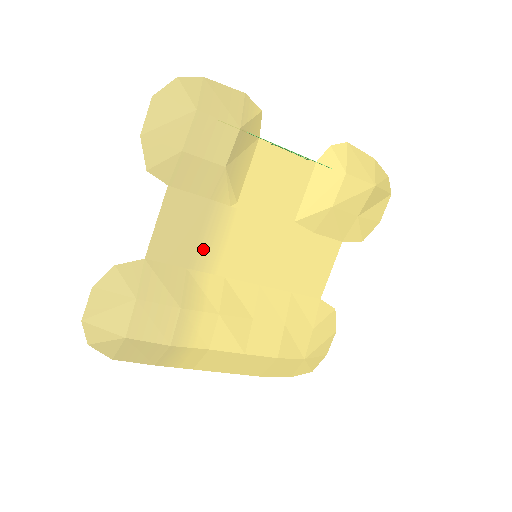
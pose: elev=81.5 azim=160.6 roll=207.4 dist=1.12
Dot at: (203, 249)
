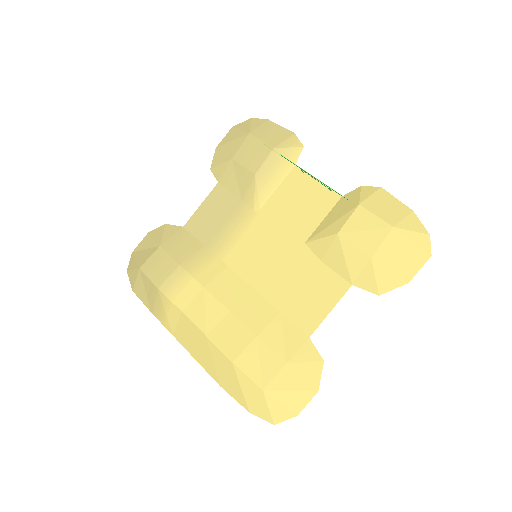
Dot at: (222, 236)
